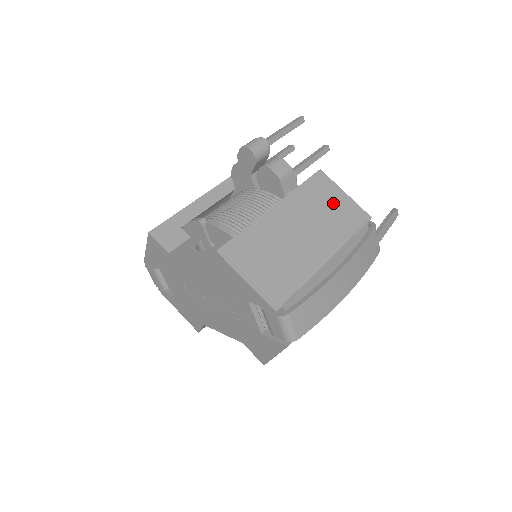
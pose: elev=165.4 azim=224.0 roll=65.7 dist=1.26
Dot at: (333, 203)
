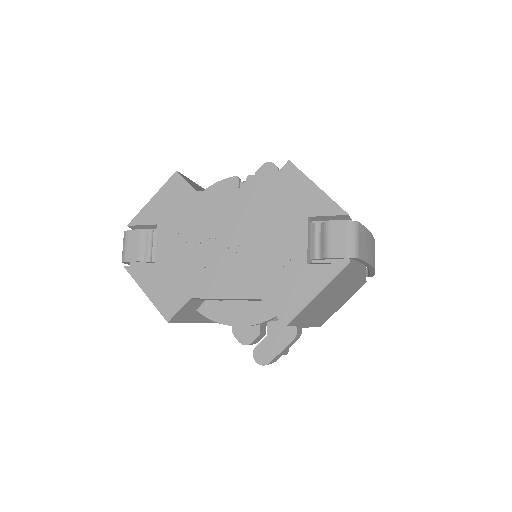
Dot at: occluded
